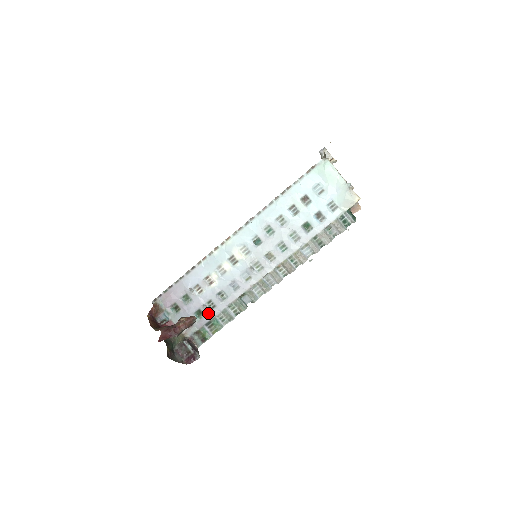
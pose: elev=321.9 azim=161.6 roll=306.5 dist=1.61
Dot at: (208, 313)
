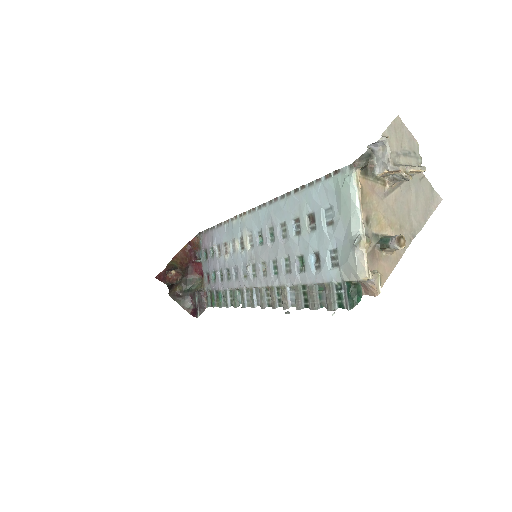
Dot at: (218, 282)
